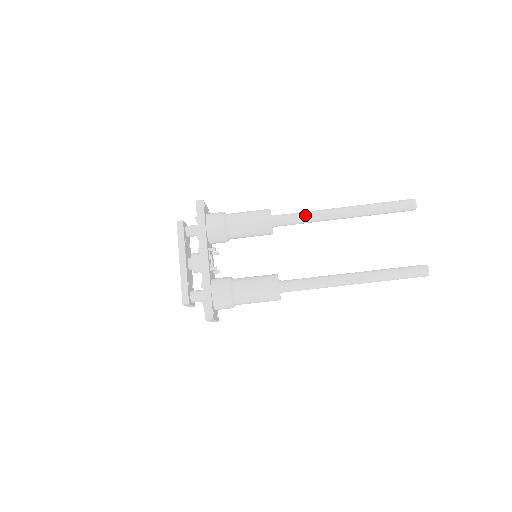
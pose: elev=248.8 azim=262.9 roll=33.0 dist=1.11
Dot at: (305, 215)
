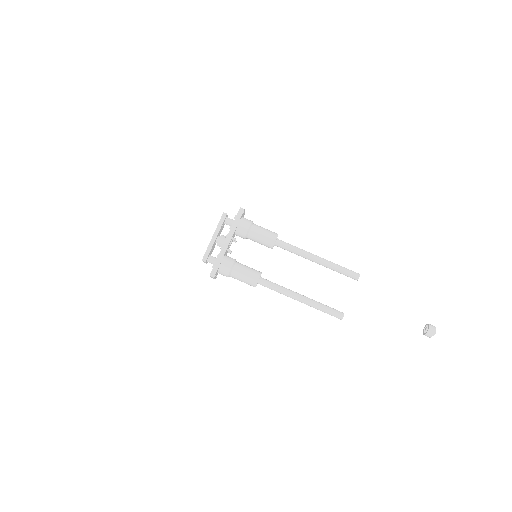
Dot at: (296, 249)
